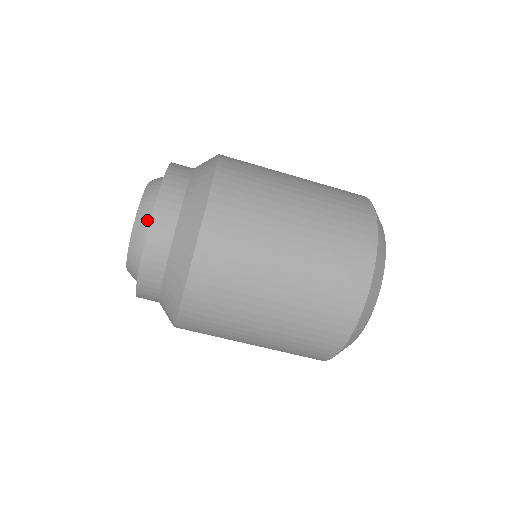
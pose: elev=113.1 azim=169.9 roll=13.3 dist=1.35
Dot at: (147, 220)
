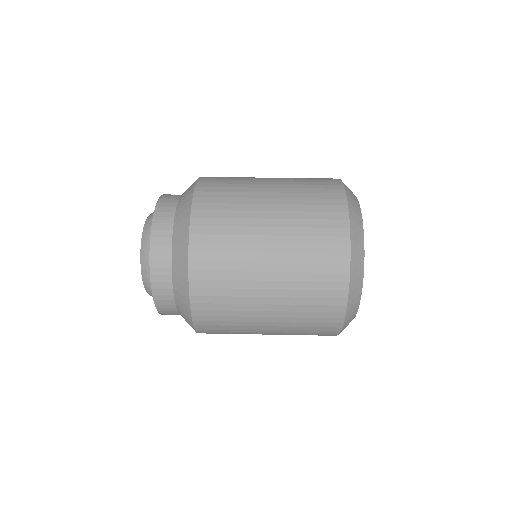
Dot at: (149, 267)
